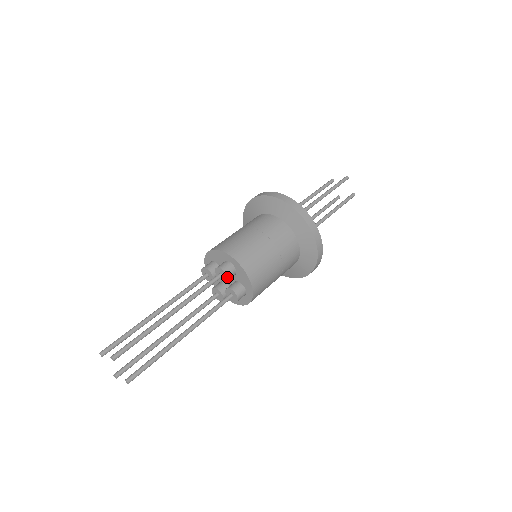
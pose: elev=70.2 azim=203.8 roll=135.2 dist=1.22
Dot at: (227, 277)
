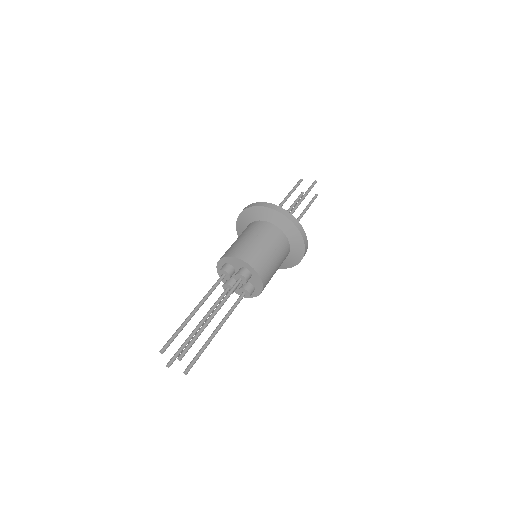
Dot at: (246, 282)
